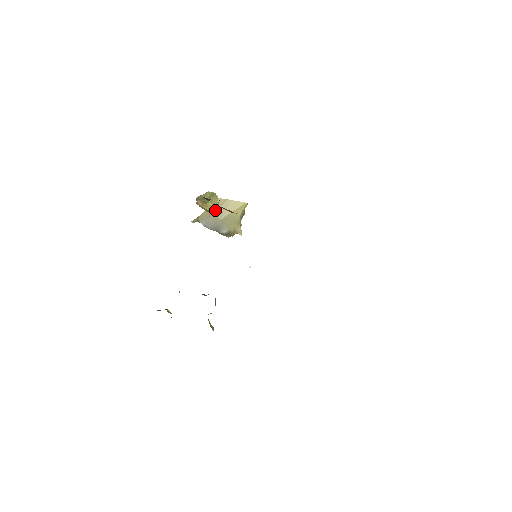
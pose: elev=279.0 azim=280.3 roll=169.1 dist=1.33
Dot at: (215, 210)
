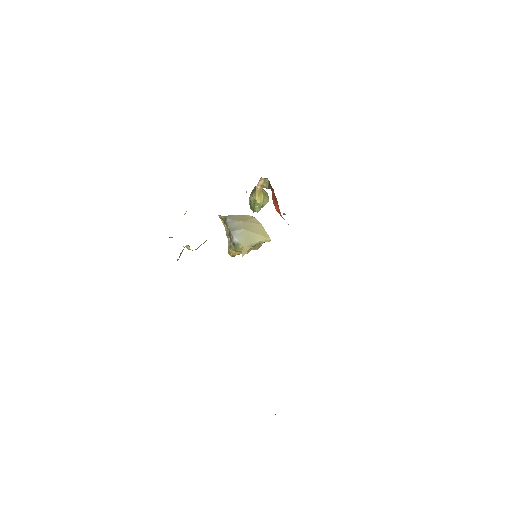
Dot at: (258, 207)
